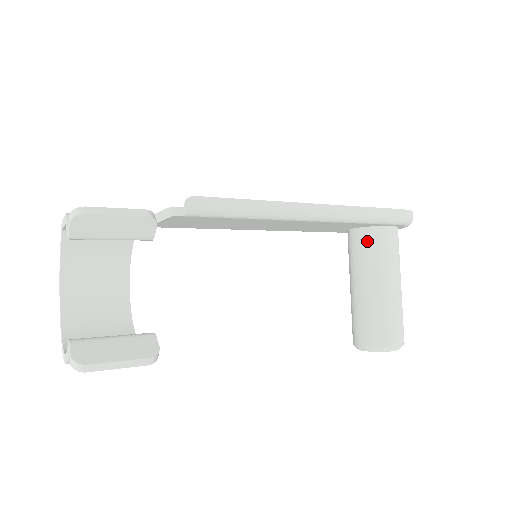
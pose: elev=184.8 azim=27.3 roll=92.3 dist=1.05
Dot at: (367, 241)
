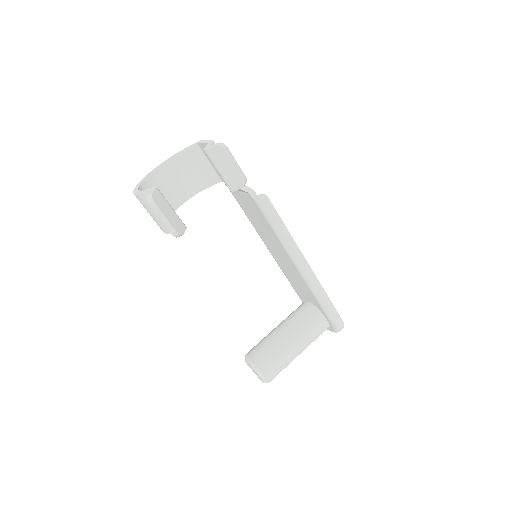
Dot at: (309, 314)
